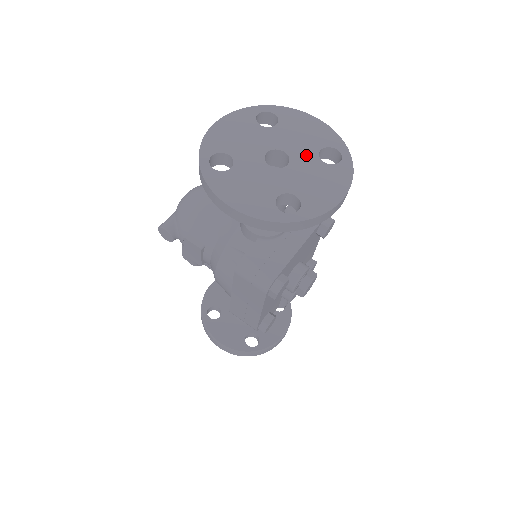
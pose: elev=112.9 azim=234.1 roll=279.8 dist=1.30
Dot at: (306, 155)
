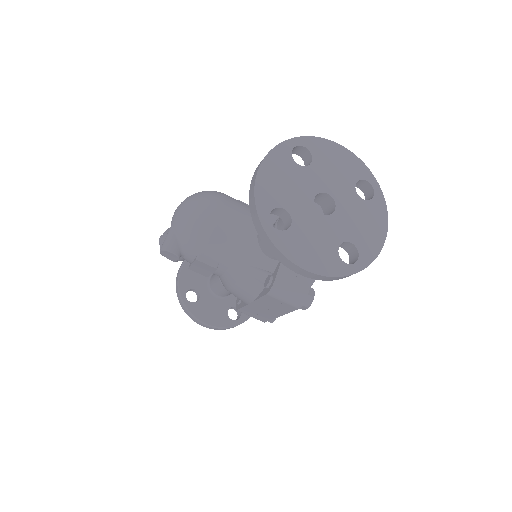
Dot at: (346, 194)
